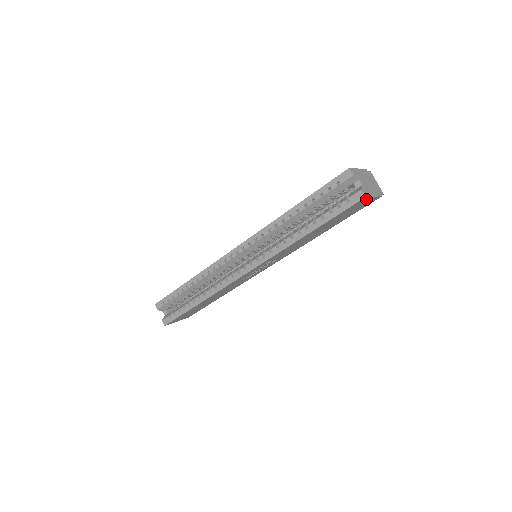
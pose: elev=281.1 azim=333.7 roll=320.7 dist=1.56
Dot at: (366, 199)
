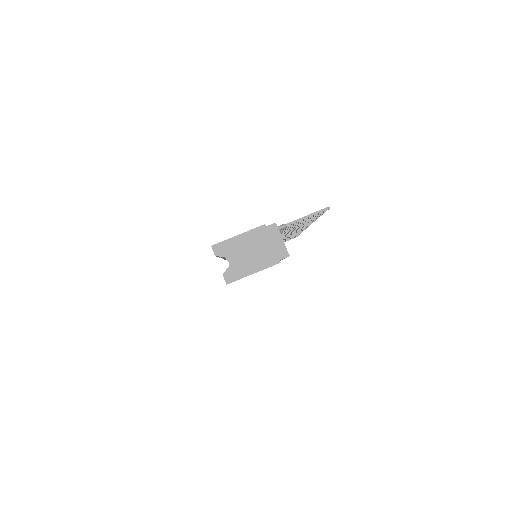
Dot at: (241, 278)
